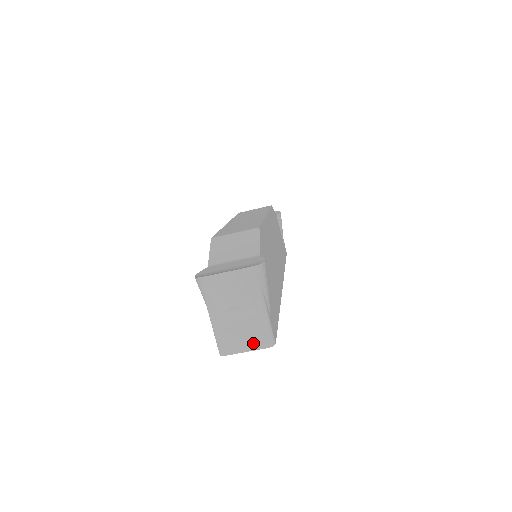
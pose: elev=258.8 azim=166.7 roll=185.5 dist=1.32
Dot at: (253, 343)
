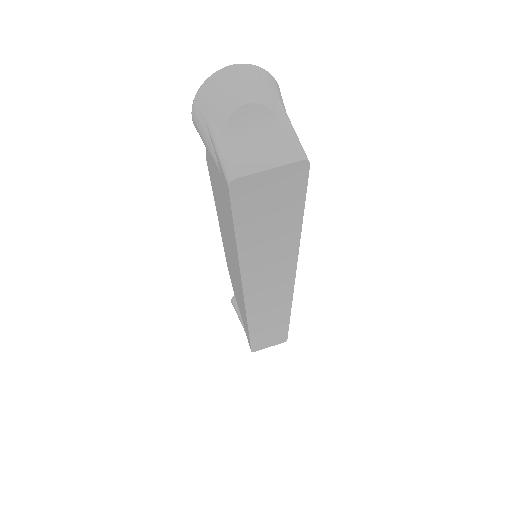
Dot at: (278, 157)
